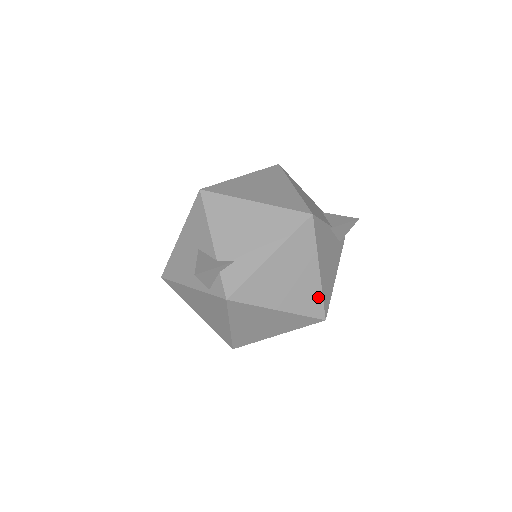
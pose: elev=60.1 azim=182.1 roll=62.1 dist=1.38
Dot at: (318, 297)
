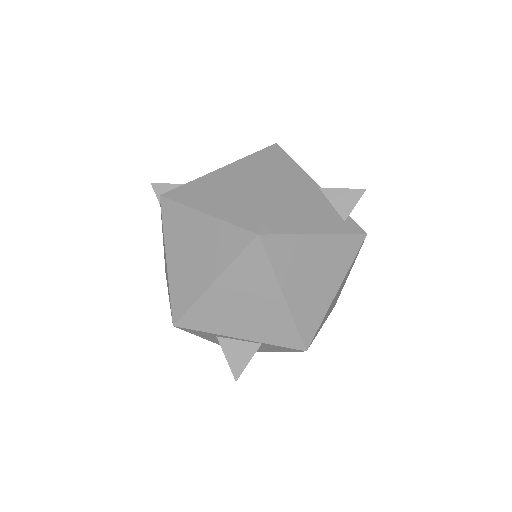
Dot at: (257, 209)
